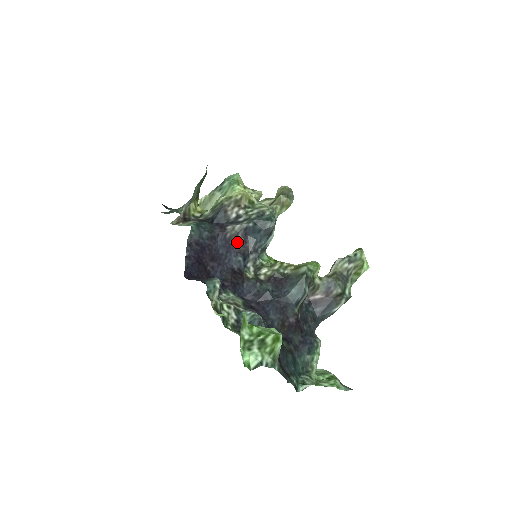
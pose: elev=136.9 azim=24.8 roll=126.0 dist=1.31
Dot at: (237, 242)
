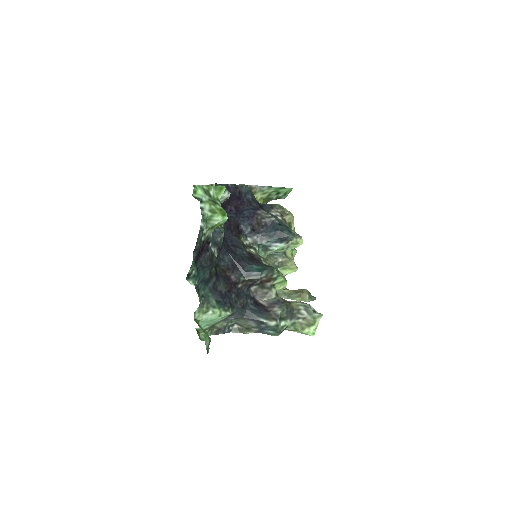
Dot at: (259, 221)
